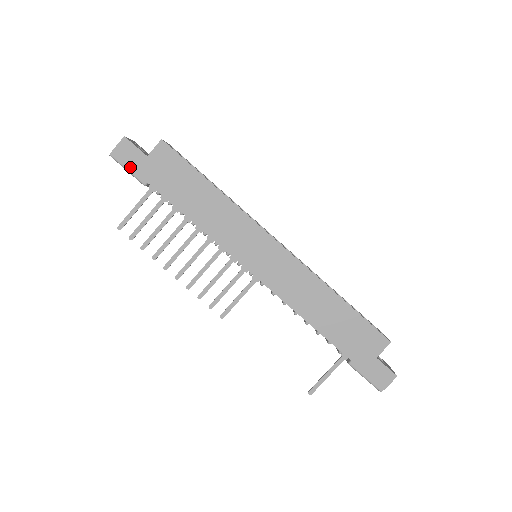
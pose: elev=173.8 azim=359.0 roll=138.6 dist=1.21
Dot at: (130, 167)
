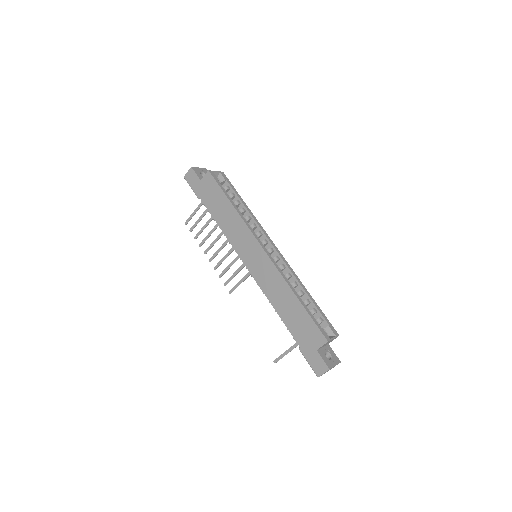
Dot at: (192, 186)
